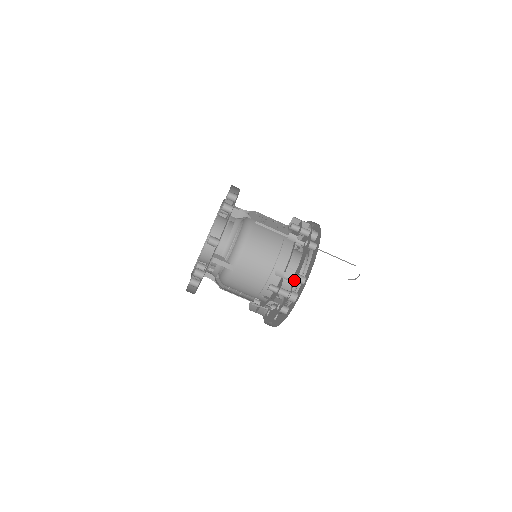
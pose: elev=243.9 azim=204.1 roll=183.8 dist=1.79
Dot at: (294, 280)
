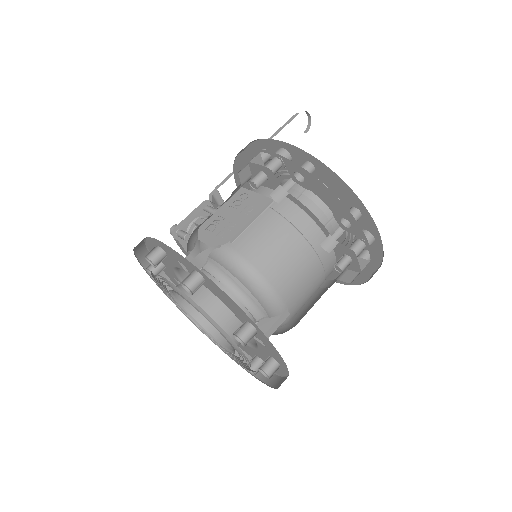
Dot at: (352, 228)
